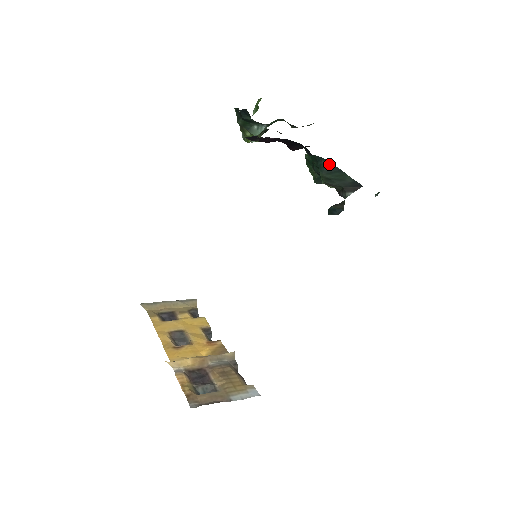
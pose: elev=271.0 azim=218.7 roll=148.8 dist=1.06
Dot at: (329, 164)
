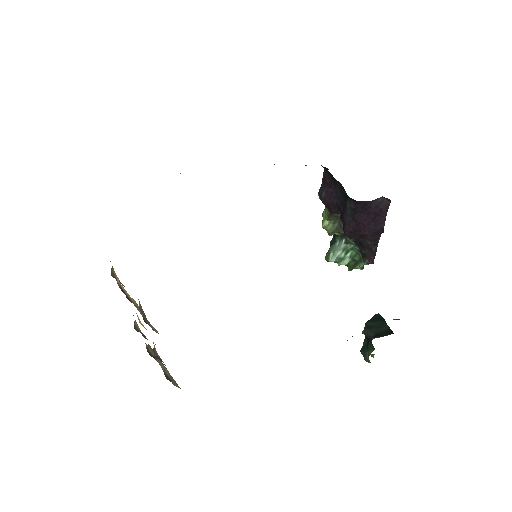
Dot at: (378, 316)
